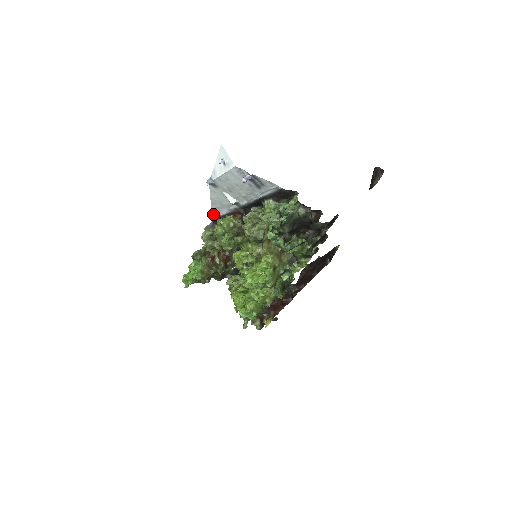
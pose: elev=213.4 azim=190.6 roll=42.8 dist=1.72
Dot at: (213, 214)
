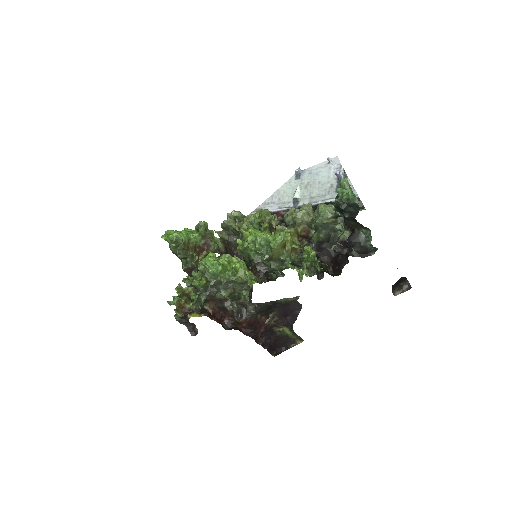
Dot at: (258, 209)
